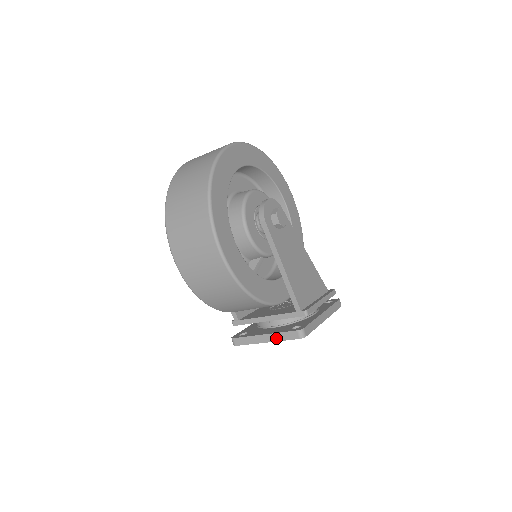
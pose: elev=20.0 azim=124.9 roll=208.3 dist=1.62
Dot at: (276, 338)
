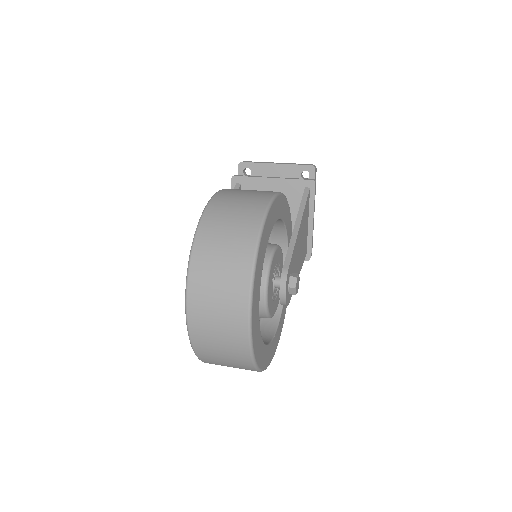
Dot at: occluded
